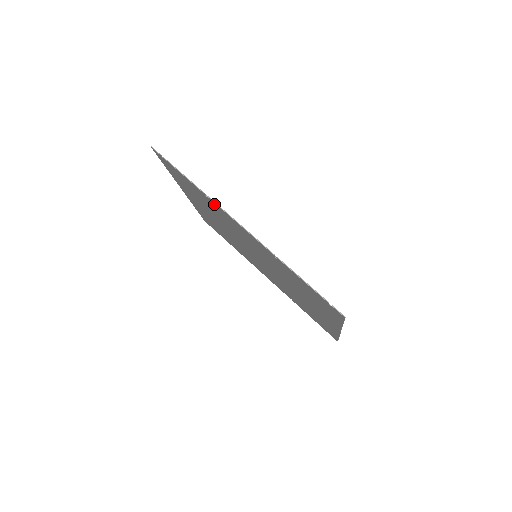
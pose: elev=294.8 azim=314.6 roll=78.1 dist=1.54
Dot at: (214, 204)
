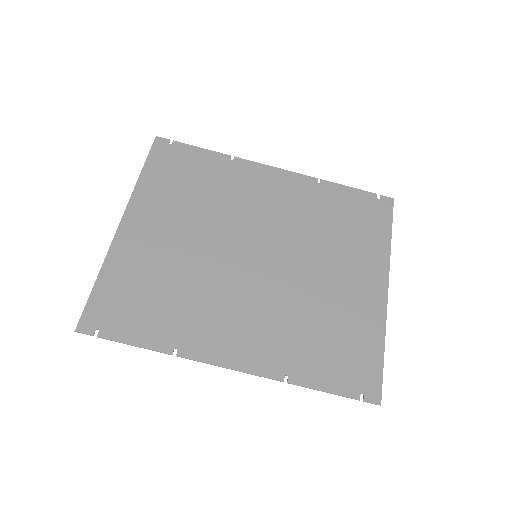
Dot at: (188, 348)
